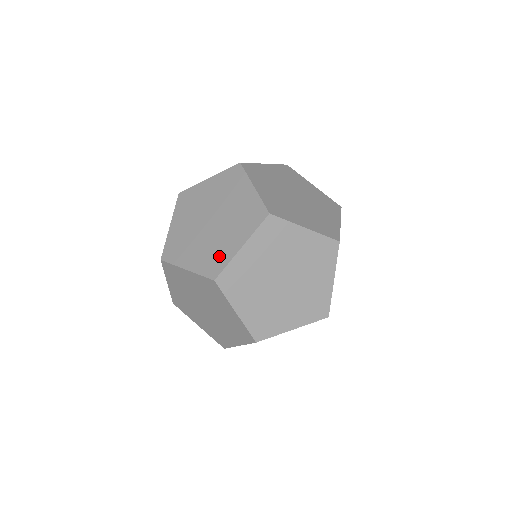
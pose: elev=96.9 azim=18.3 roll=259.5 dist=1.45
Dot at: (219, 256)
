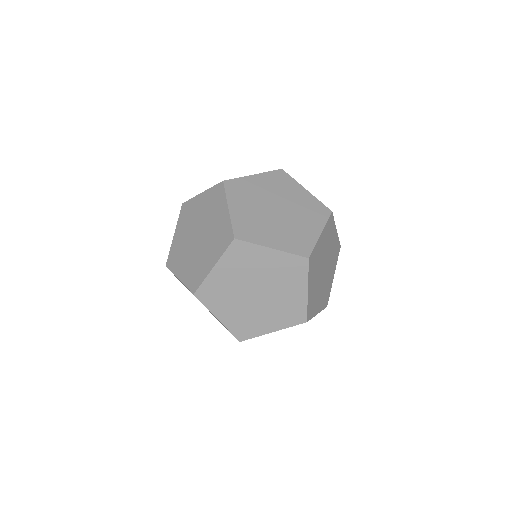
Dot at: occluded
